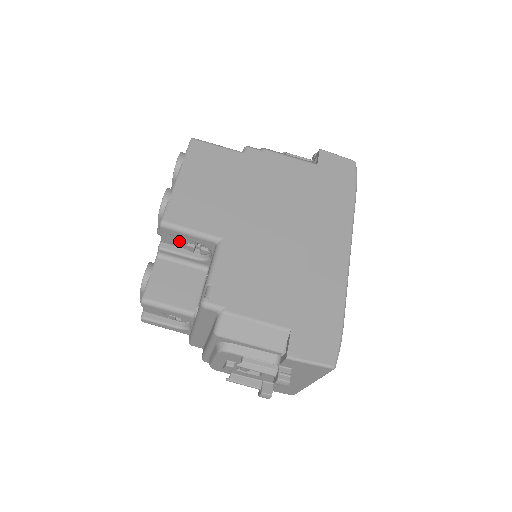
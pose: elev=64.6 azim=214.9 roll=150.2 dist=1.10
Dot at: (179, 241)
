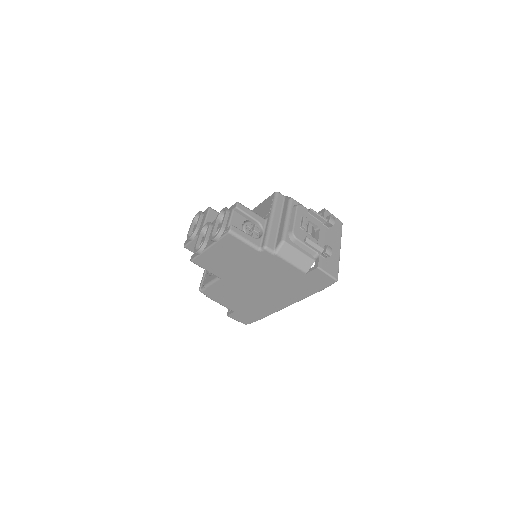
Dot at: occluded
